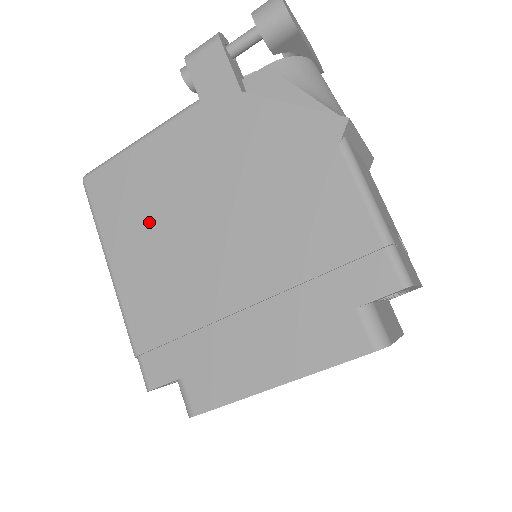
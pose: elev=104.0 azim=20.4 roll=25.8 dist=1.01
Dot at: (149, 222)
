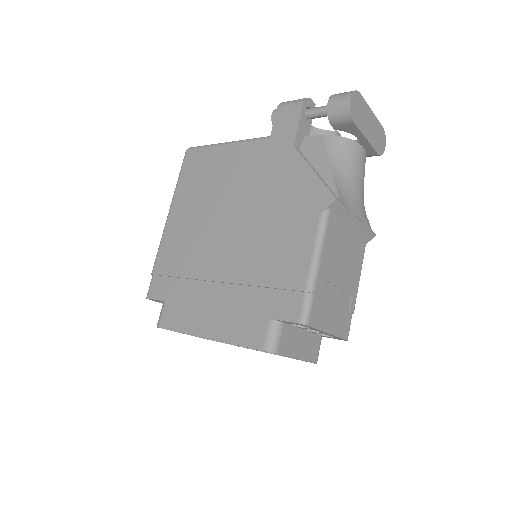
Dot at: (202, 198)
